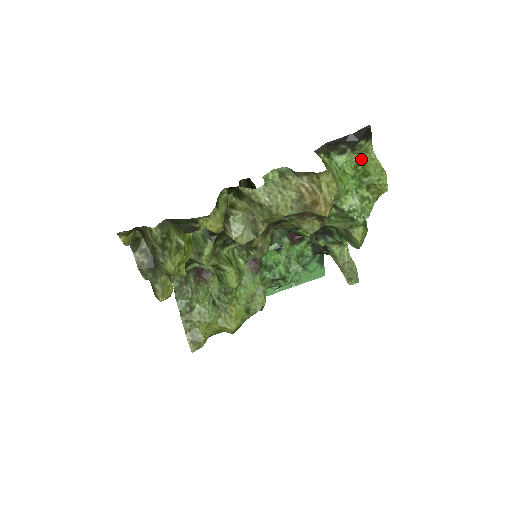
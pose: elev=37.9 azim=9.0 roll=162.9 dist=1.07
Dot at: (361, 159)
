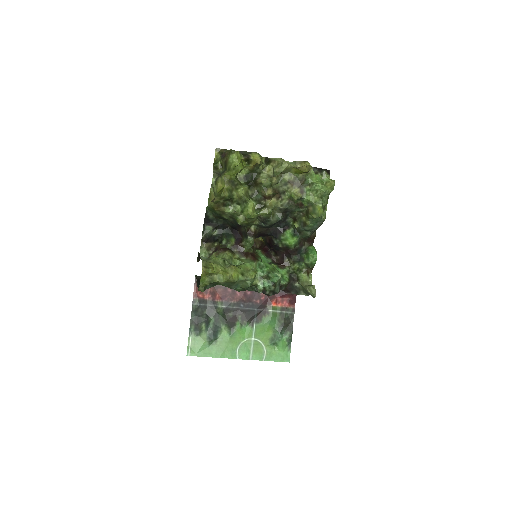
Dot at: occluded
